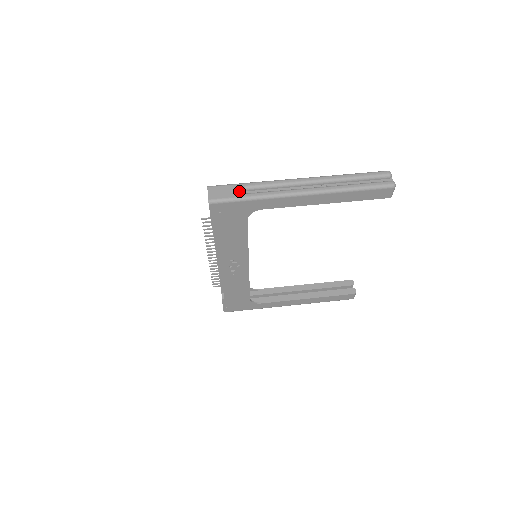
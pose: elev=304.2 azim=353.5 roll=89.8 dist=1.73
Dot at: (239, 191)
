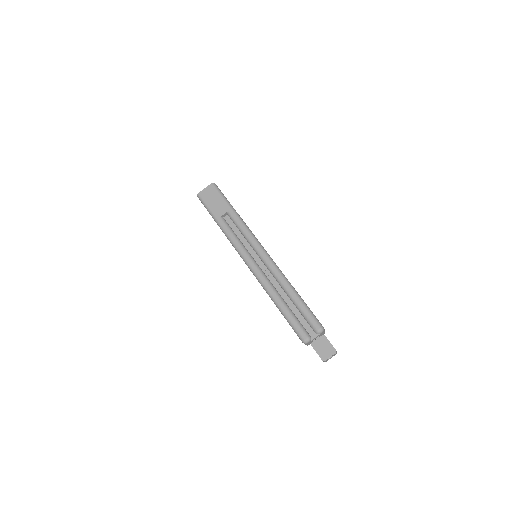
Dot at: (220, 210)
